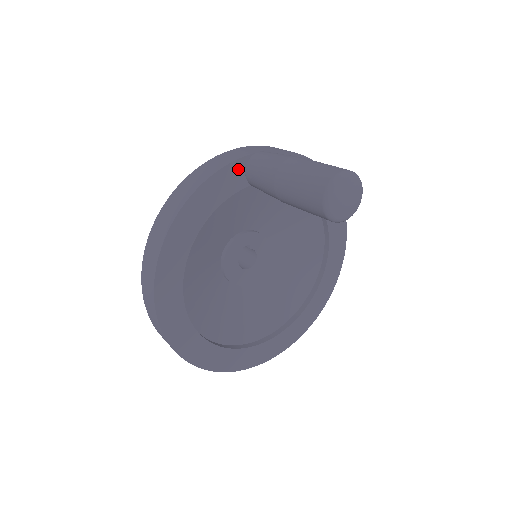
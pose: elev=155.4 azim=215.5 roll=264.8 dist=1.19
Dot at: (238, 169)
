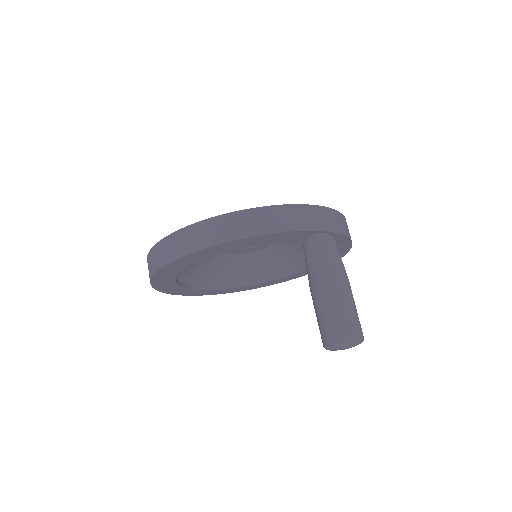
Dot at: (307, 234)
